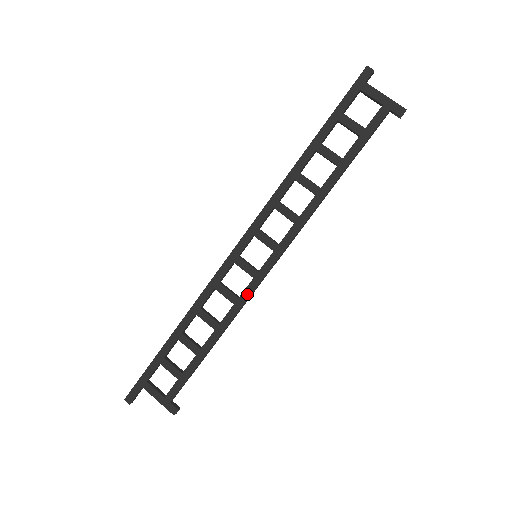
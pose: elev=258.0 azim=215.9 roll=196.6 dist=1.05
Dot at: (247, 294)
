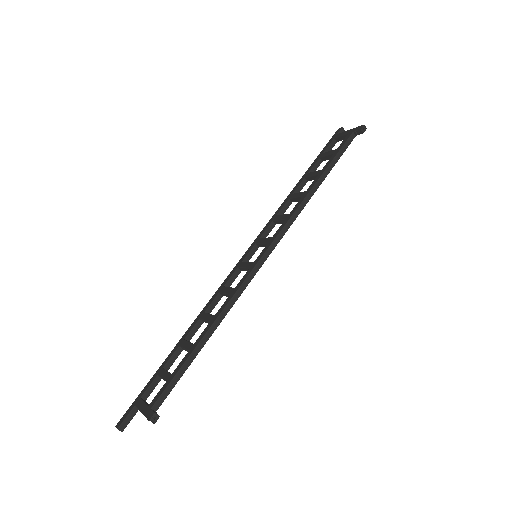
Dot at: (242, 281)
